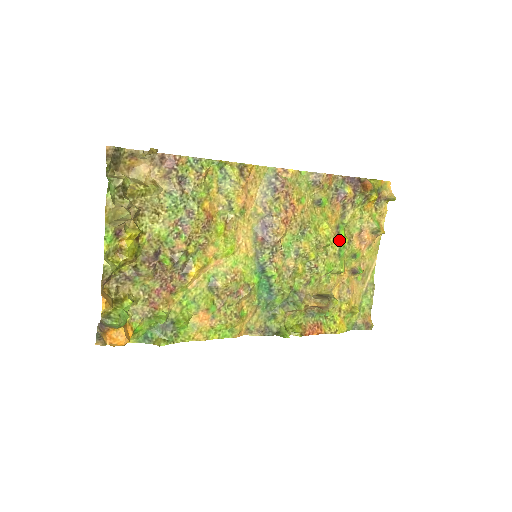
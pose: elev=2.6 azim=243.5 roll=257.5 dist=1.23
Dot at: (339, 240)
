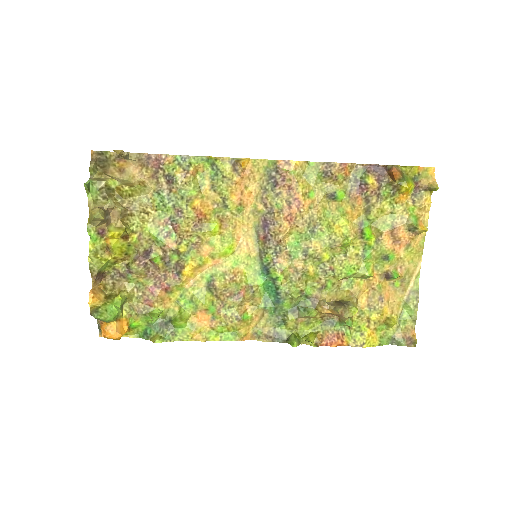
Dot at: (362, 239)
